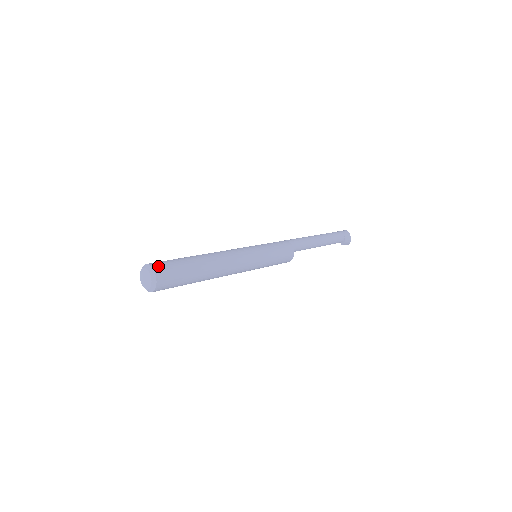
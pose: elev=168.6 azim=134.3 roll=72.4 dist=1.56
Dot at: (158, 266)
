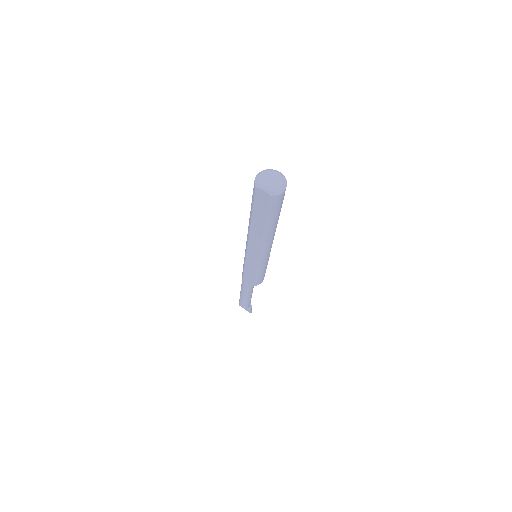
Dot at: occluded
